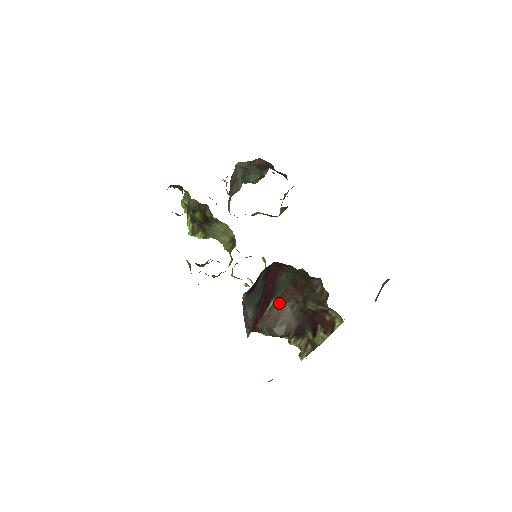
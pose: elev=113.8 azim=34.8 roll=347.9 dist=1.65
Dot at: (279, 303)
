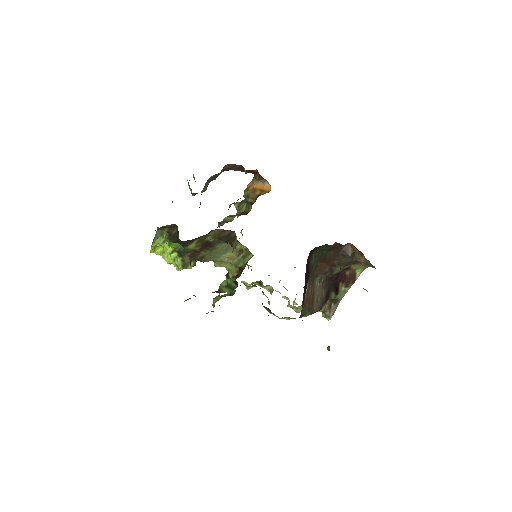
Dot at: (310, 283)
